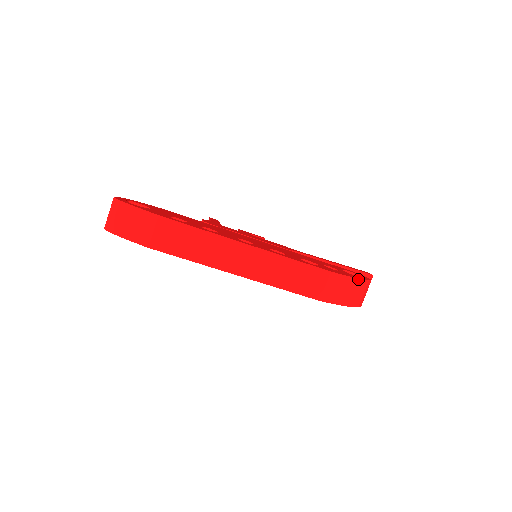
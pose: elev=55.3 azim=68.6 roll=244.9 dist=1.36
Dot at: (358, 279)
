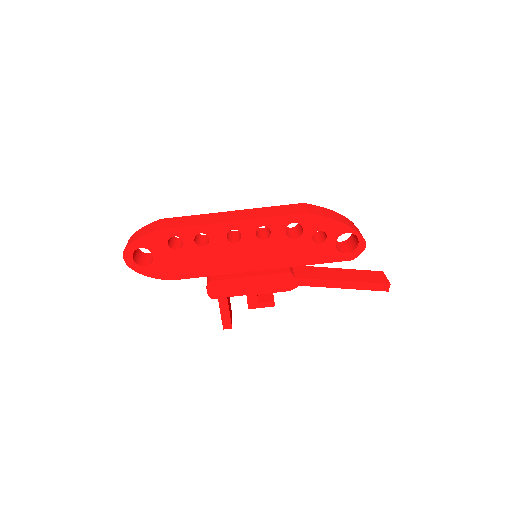
Dot at: (336, 212)
